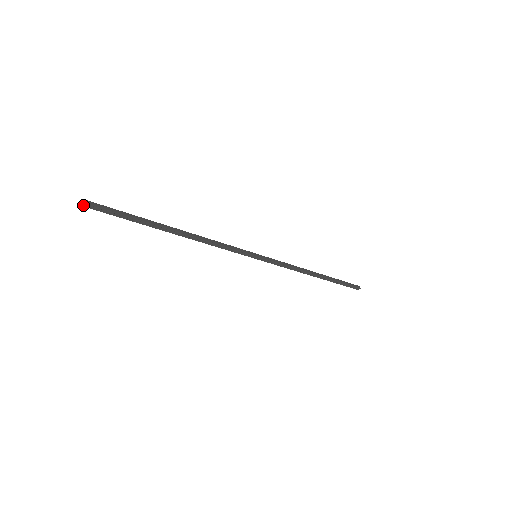
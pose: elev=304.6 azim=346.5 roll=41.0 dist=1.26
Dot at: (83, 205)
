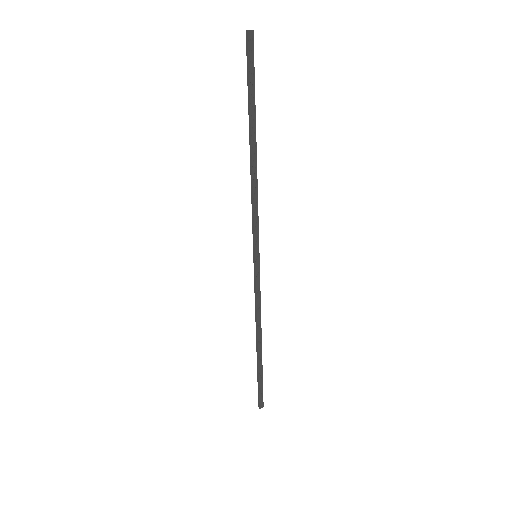
Dot at: (249, 31)
